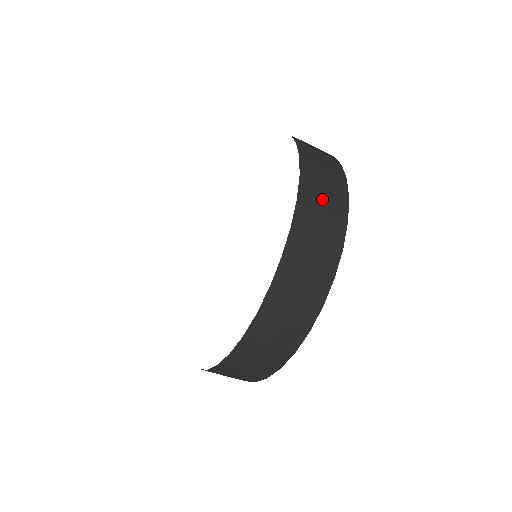
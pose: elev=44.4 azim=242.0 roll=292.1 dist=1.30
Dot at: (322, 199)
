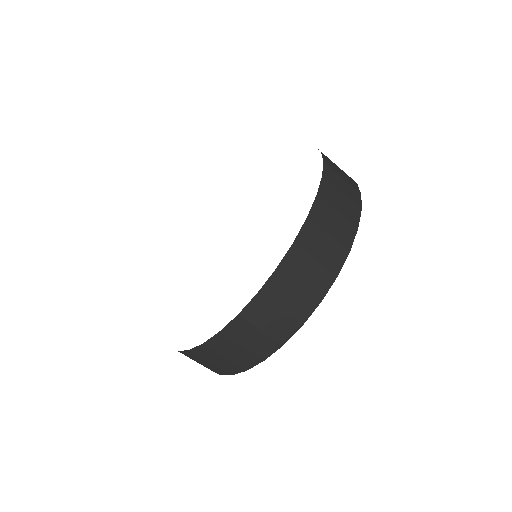
Dot at: (341, 185)
